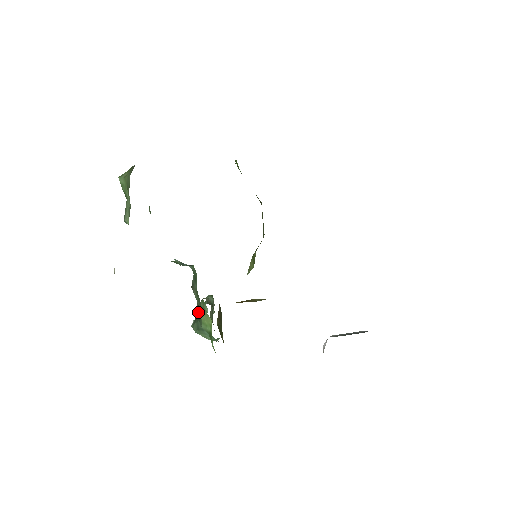
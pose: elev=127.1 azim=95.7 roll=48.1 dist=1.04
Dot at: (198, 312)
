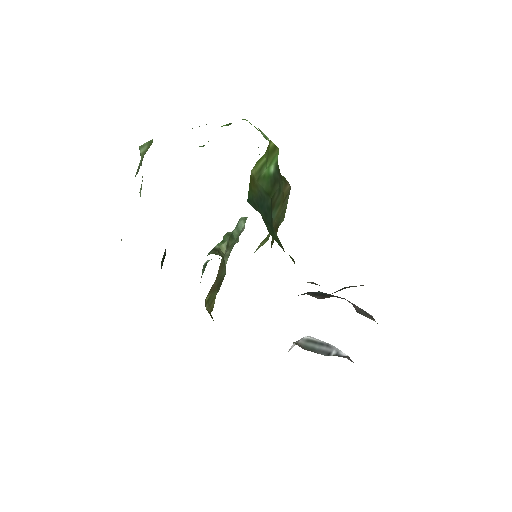
Dot at: occluded
